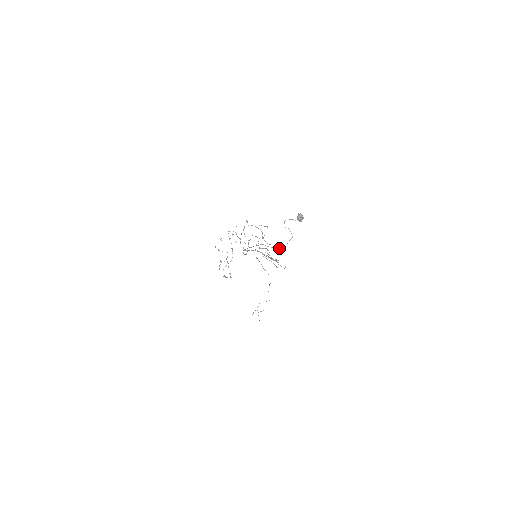
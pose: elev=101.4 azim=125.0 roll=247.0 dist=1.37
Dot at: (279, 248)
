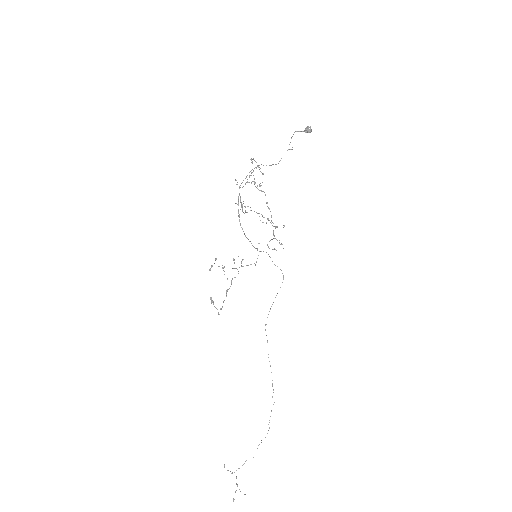
Dot at: (273, 164)
